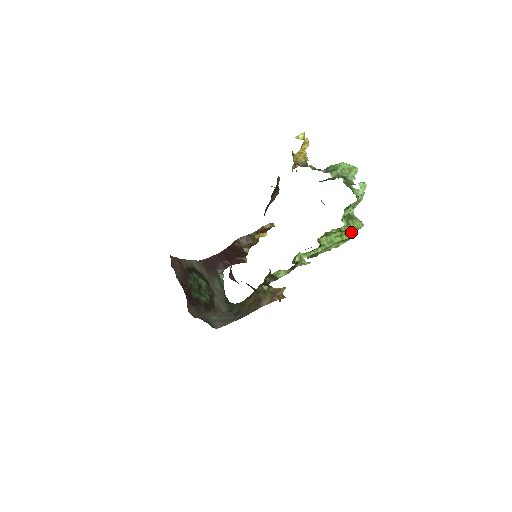
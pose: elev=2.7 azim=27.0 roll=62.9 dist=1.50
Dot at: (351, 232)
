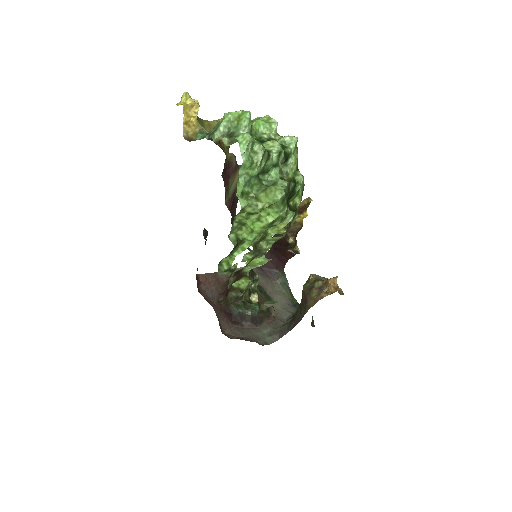
Dot at: (274, 208)
